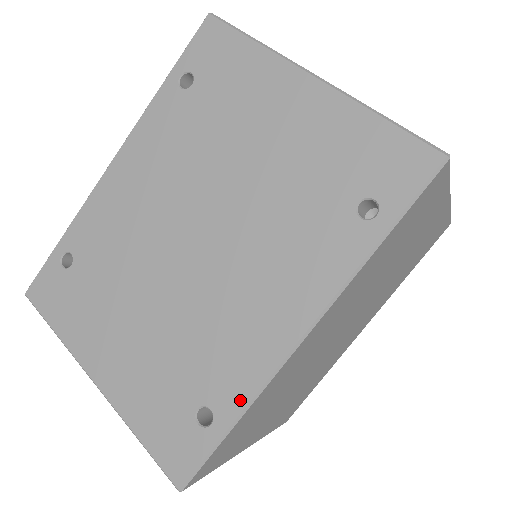
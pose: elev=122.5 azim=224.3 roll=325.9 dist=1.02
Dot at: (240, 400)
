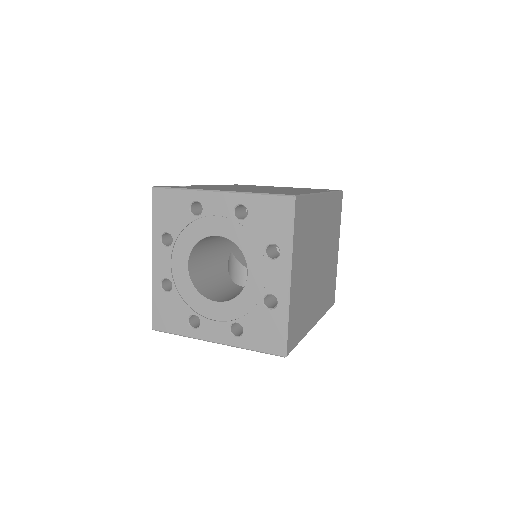
Dot at: occluded
